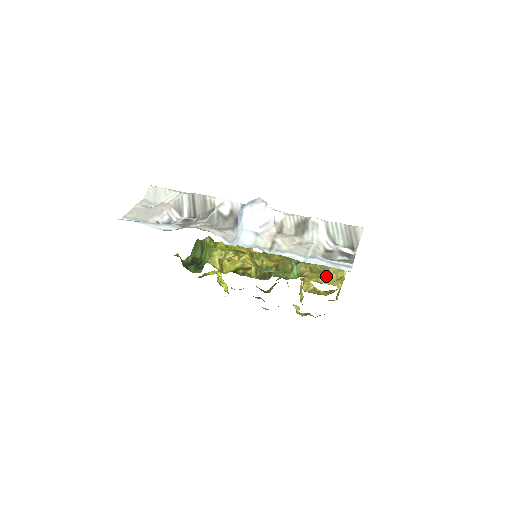
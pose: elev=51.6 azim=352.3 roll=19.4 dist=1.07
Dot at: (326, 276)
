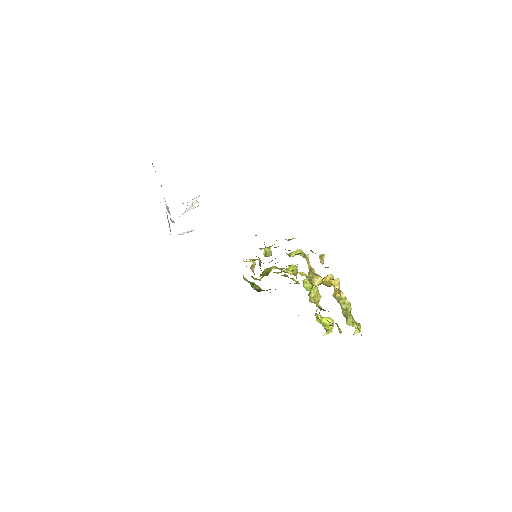
Dot at: (269, 246)
